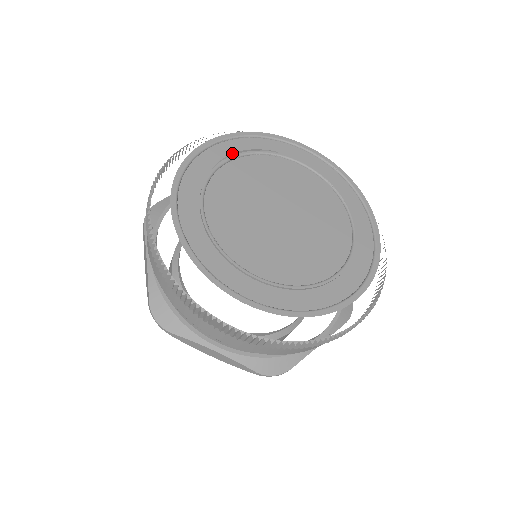
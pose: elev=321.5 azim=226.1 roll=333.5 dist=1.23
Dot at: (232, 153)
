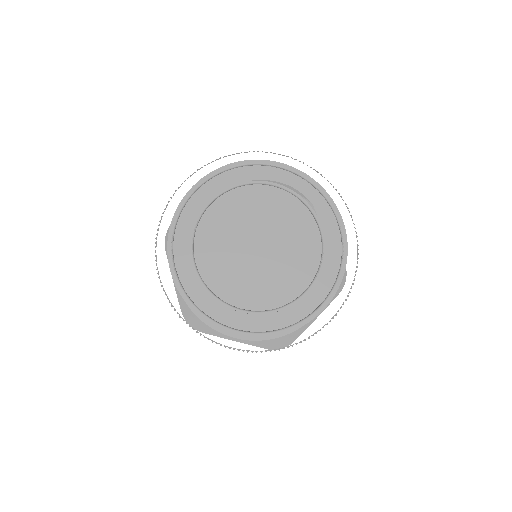
Dot at: (279, 181)
